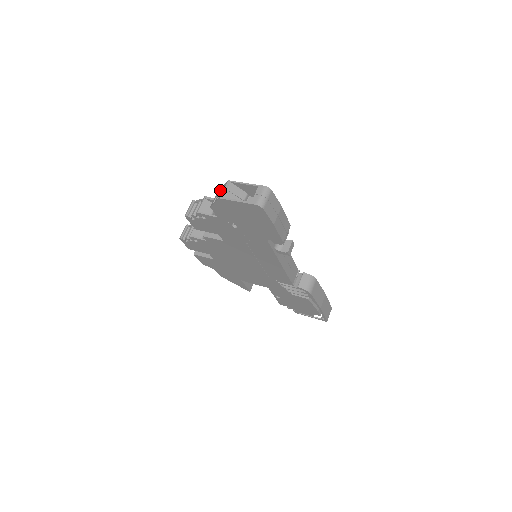
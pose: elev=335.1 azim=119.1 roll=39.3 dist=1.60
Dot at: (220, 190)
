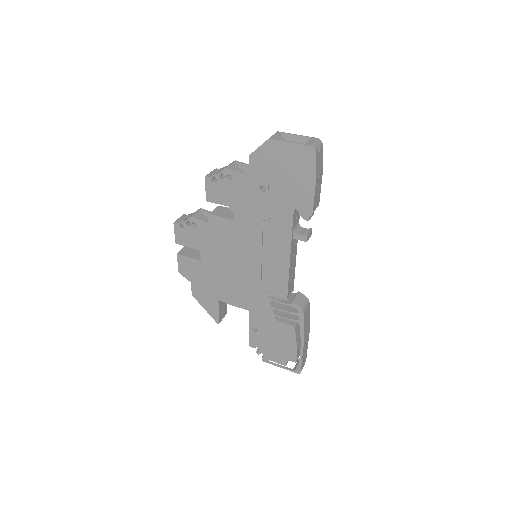
Dot at: occluded
